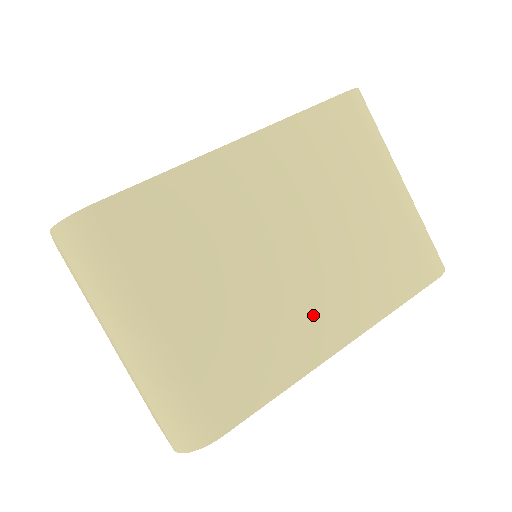
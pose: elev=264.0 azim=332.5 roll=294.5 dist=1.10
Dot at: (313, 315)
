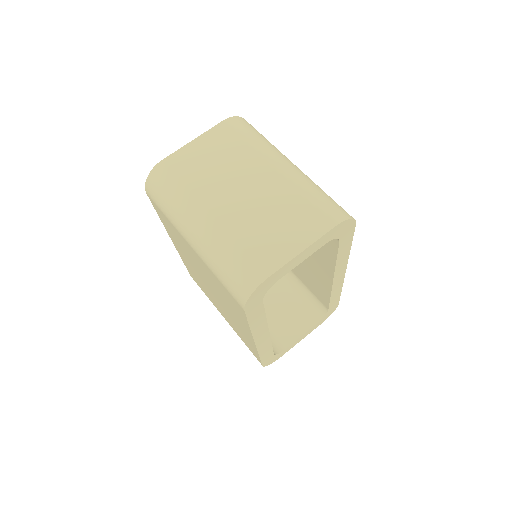
Dot at: occluded
